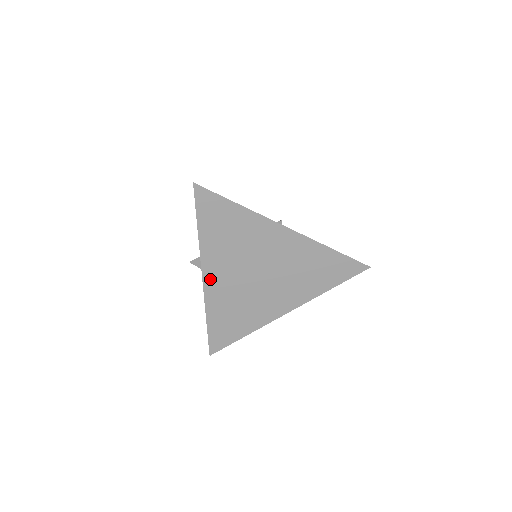
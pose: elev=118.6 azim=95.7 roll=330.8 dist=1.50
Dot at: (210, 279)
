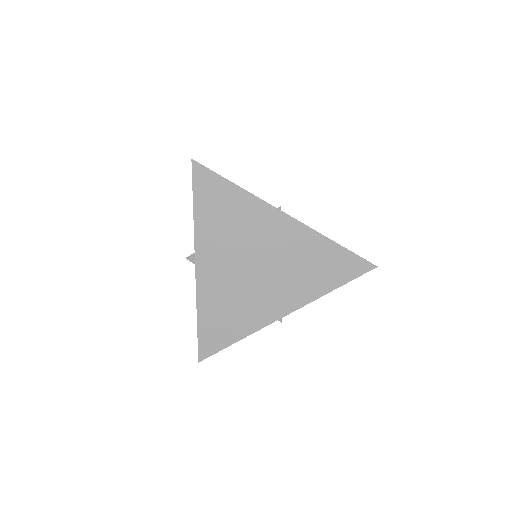
Dot at: (203, 268)
